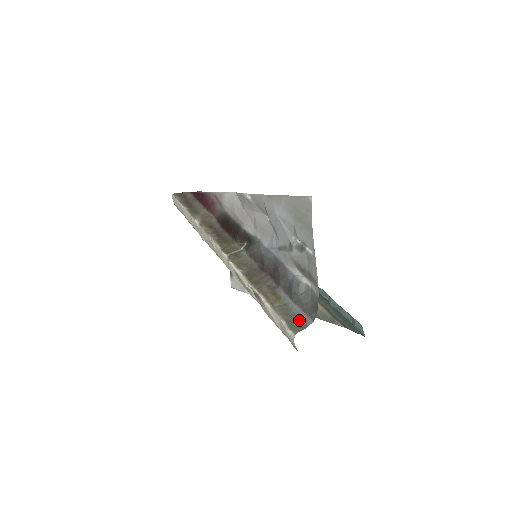
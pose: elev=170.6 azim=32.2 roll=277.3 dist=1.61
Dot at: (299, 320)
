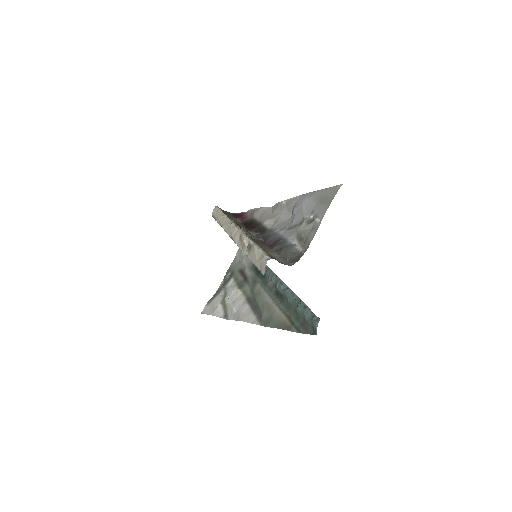
Dot at: (278, 260)
